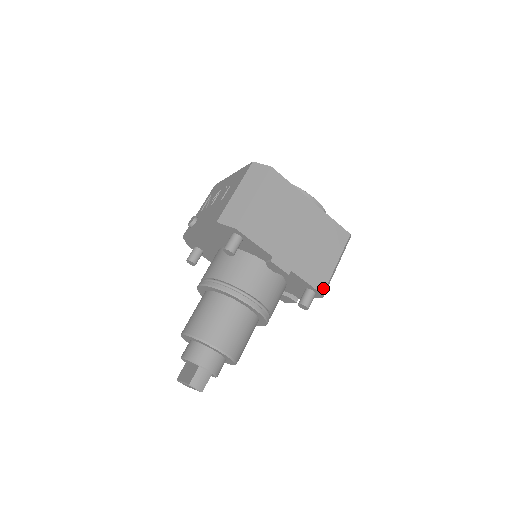
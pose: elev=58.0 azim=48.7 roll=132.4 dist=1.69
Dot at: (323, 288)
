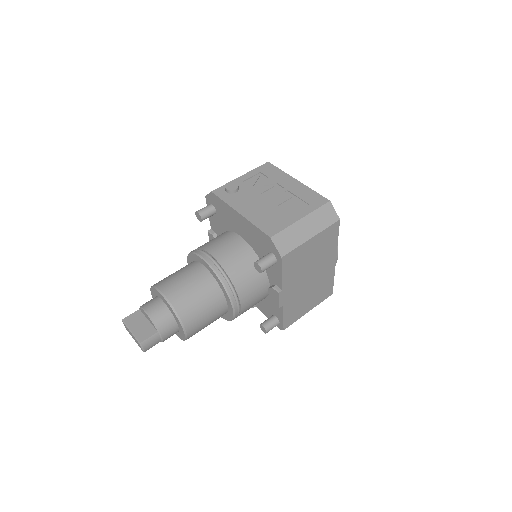
Dot at: (288, 326)
